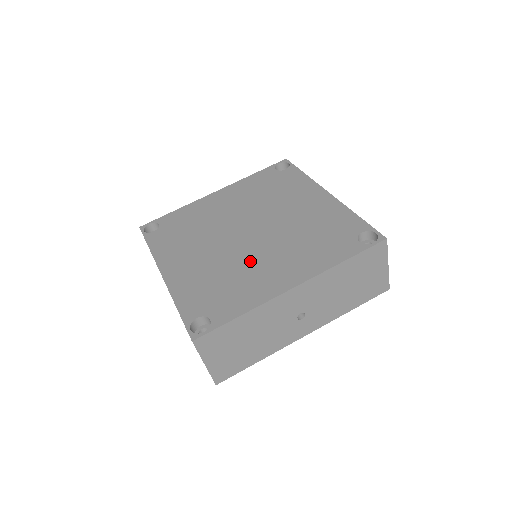
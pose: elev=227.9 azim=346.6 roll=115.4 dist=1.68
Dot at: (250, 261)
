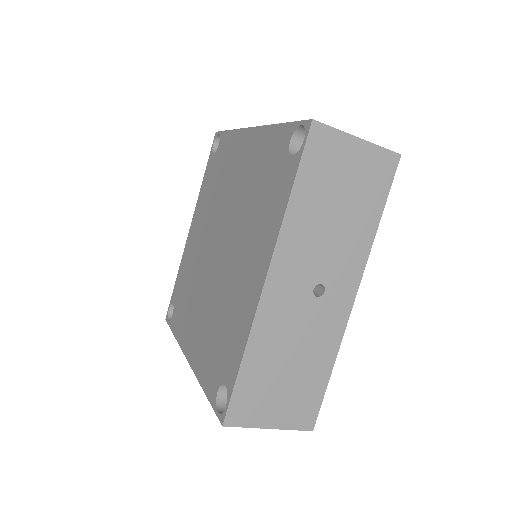
Dot at: (228, 281)
